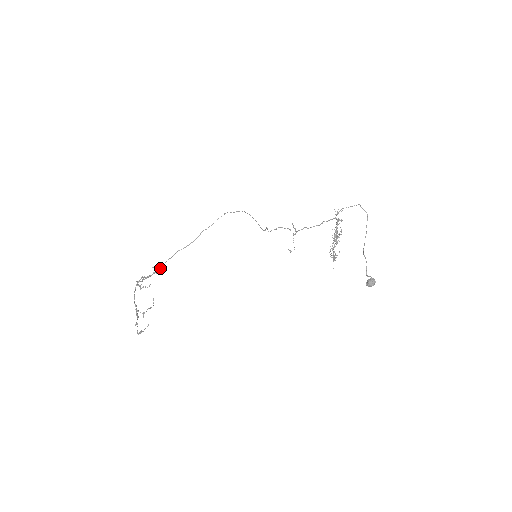
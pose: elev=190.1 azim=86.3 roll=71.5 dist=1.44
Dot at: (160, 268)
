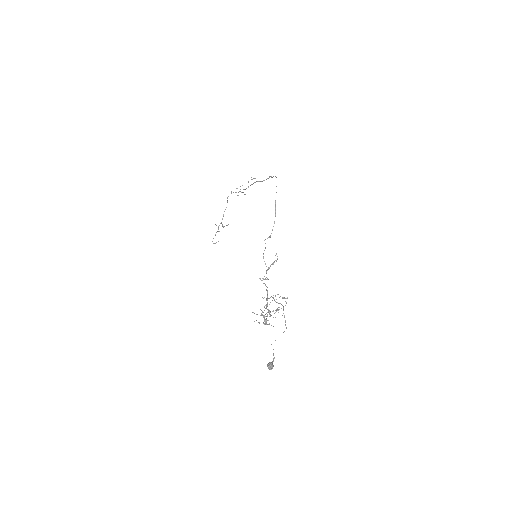
Dot at: occluded
